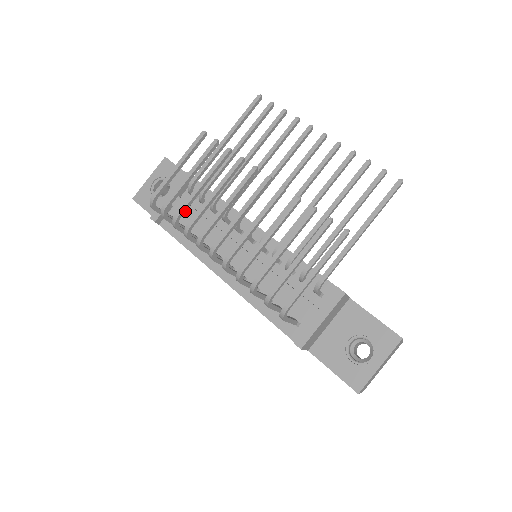
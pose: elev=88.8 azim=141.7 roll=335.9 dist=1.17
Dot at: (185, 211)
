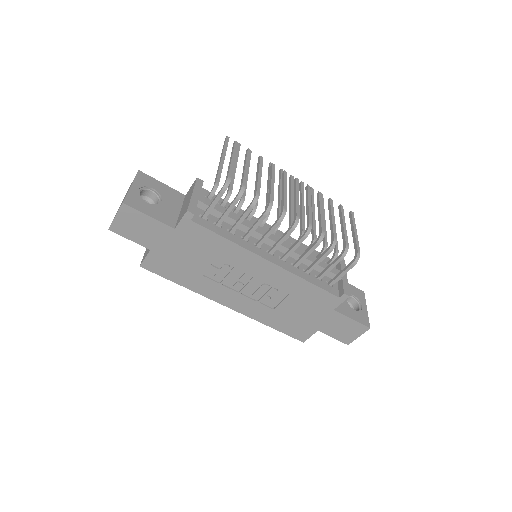
Dot at: (217, 207)
